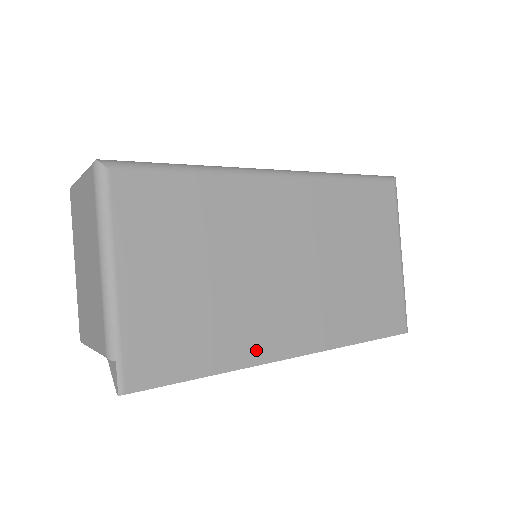
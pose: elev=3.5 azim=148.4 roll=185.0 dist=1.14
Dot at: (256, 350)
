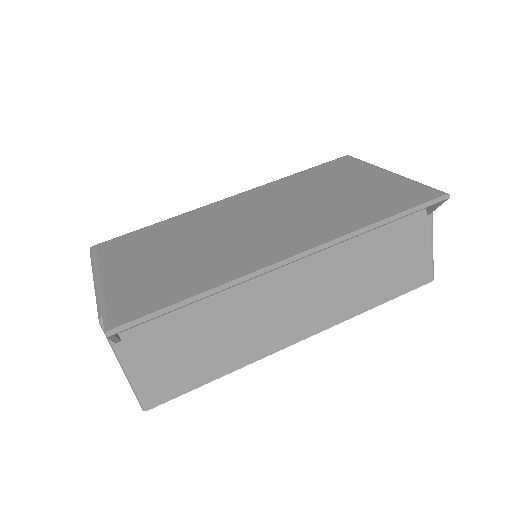
Dot at: (244, 266)
